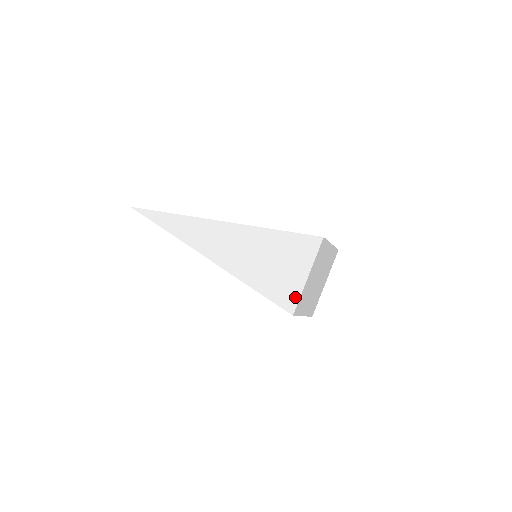
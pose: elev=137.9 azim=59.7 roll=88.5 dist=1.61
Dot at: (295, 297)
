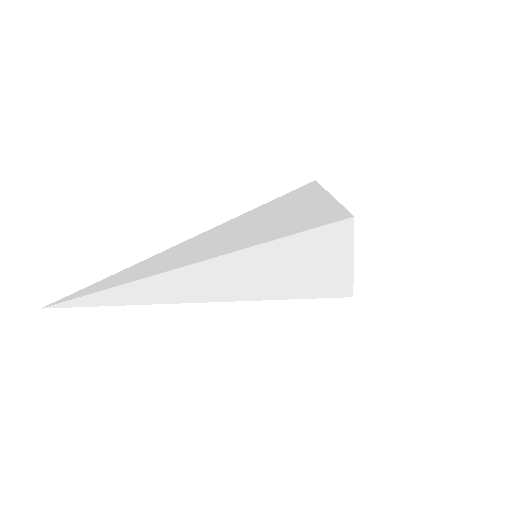
Dot at: (348, 283)
